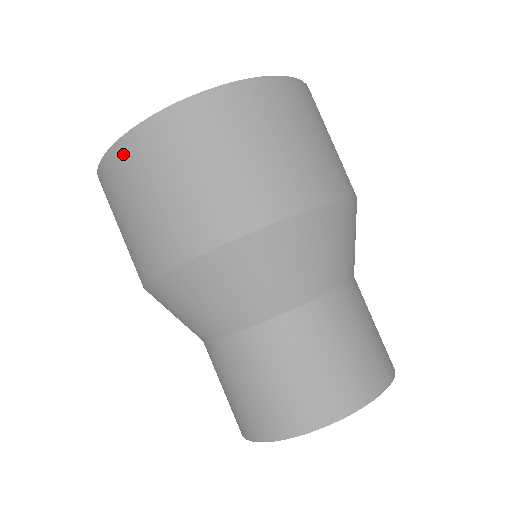
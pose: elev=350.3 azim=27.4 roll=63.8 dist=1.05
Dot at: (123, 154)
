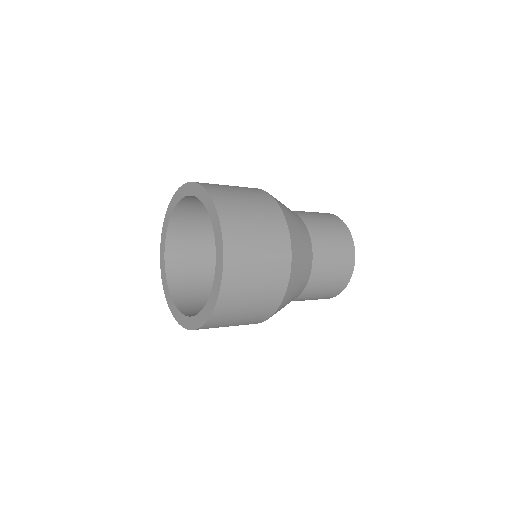
Dot at: (210, 325)
